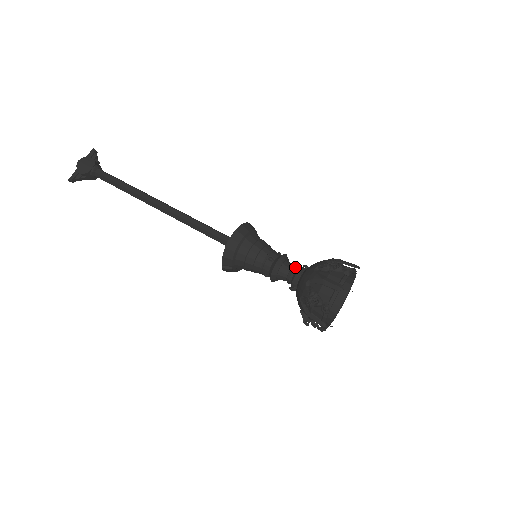
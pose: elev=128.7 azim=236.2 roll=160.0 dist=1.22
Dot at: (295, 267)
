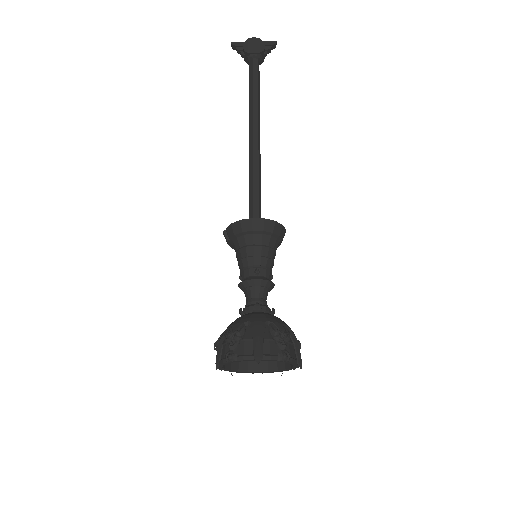
Dot at: (265, 301)
